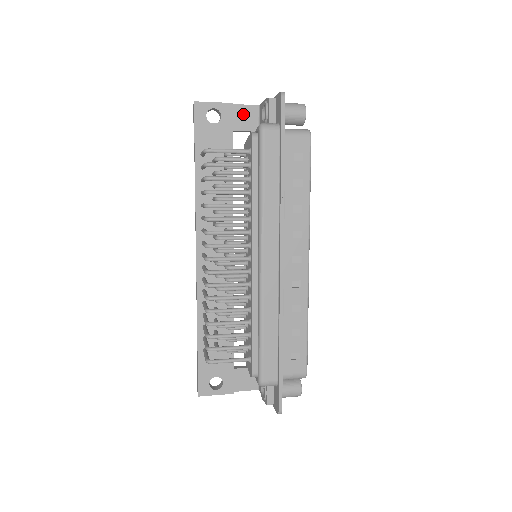
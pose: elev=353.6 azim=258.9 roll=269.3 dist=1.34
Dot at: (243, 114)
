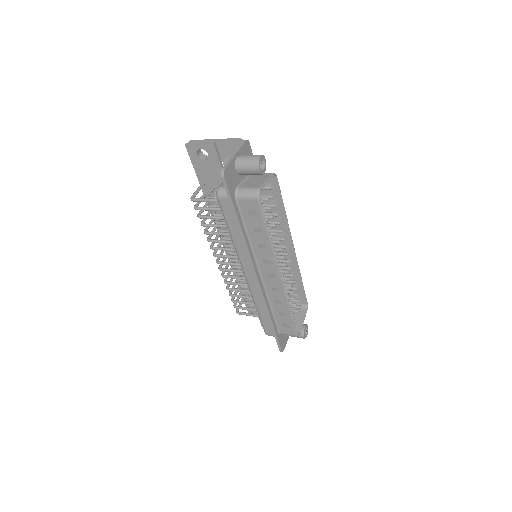
Dot at: (226, 149)
